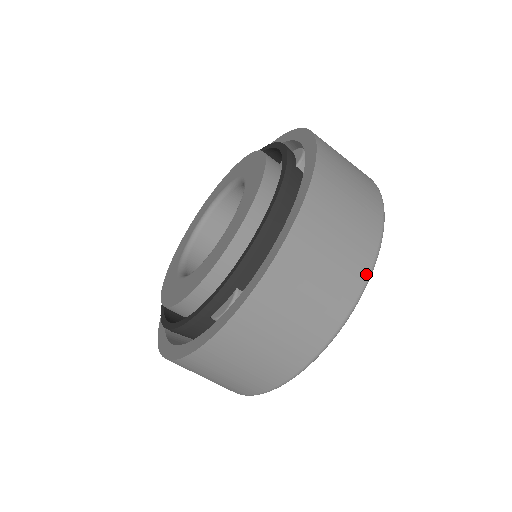
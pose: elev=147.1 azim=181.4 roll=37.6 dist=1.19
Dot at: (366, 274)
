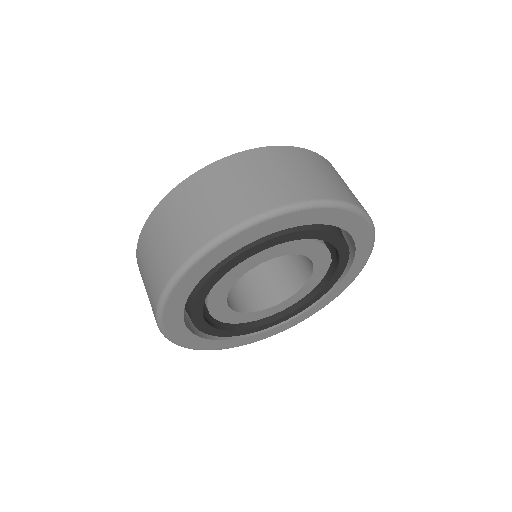
Dot at: (220, 232)
